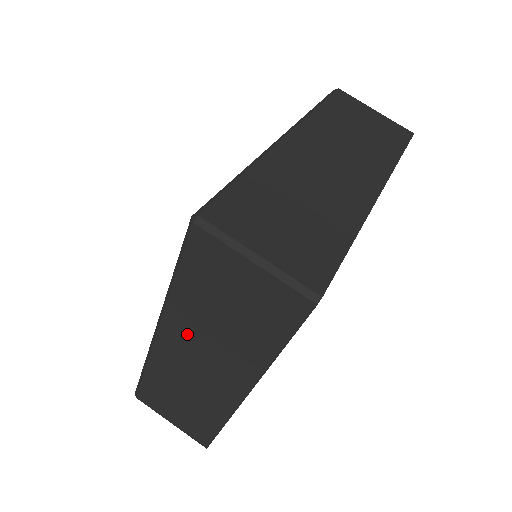
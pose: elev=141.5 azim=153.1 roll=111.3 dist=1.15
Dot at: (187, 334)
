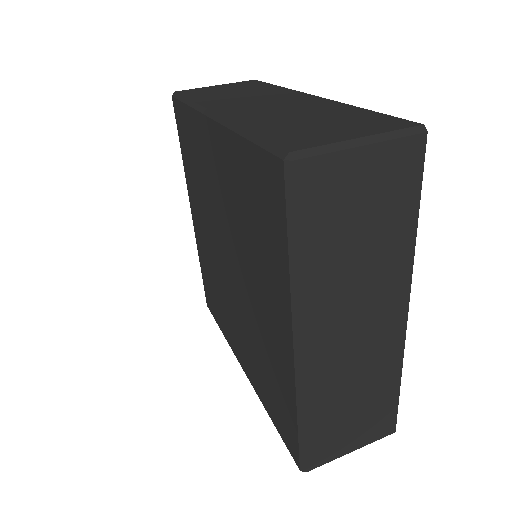
Dot at: (331, 311)
